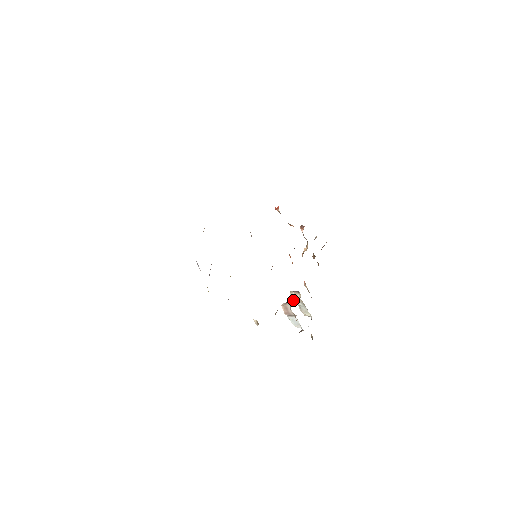
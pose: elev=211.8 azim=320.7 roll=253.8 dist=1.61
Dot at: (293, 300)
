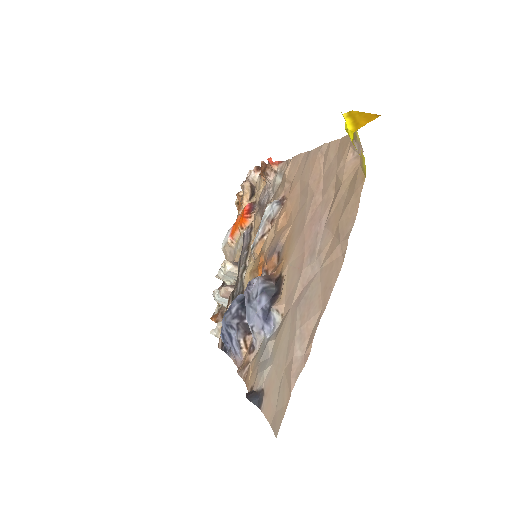
Dot at: (227, 273)
